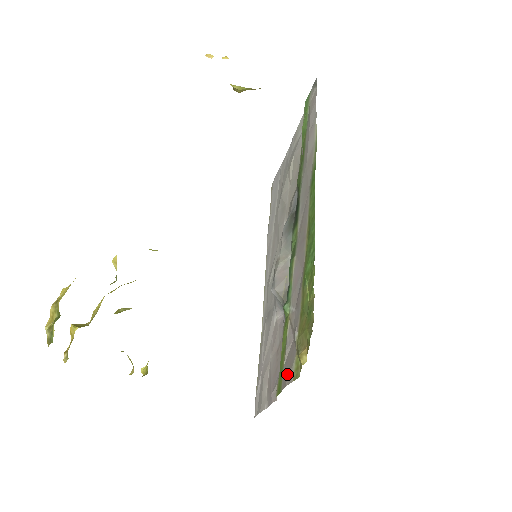
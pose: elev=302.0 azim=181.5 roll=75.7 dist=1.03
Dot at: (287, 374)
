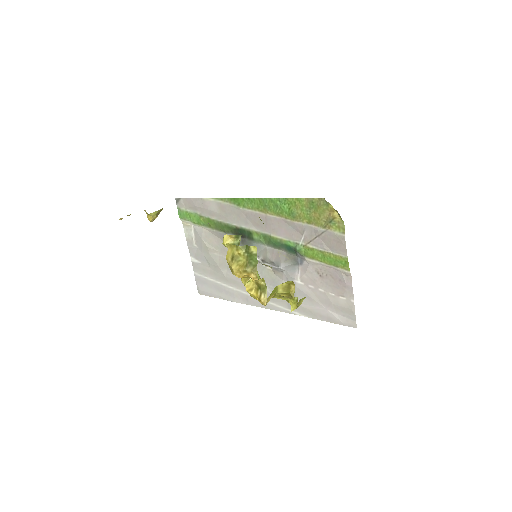
Dot at: (339, 243)
